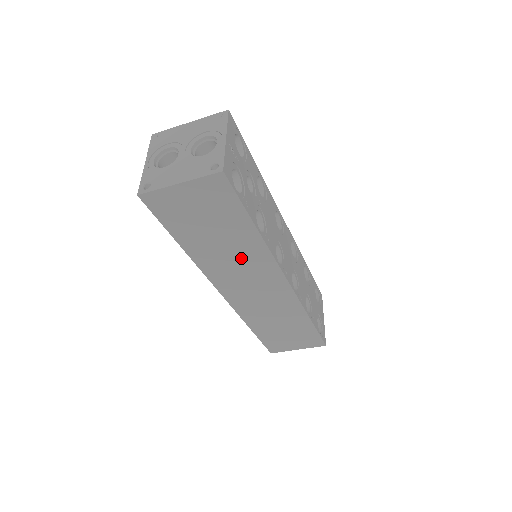
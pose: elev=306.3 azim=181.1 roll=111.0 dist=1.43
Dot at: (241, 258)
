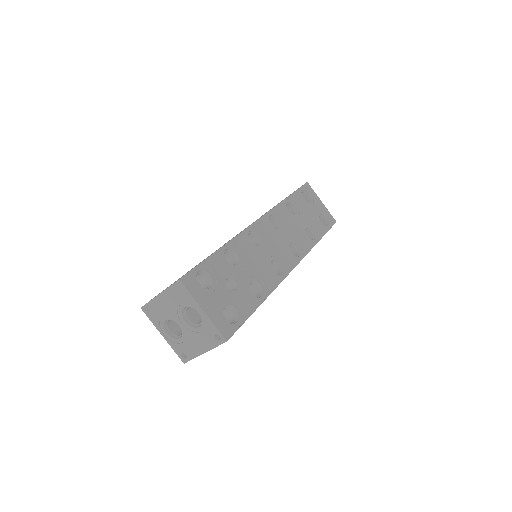
Dot at: occluded
